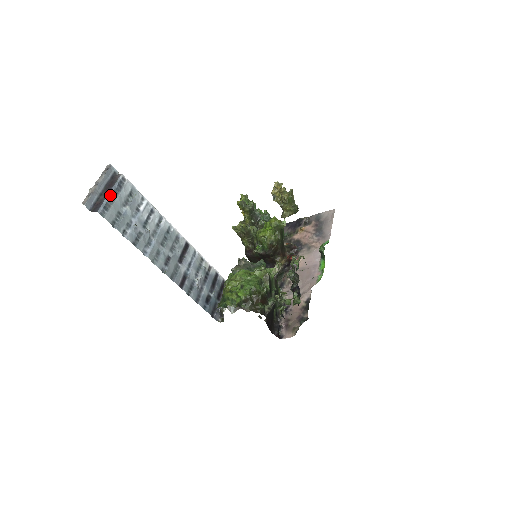
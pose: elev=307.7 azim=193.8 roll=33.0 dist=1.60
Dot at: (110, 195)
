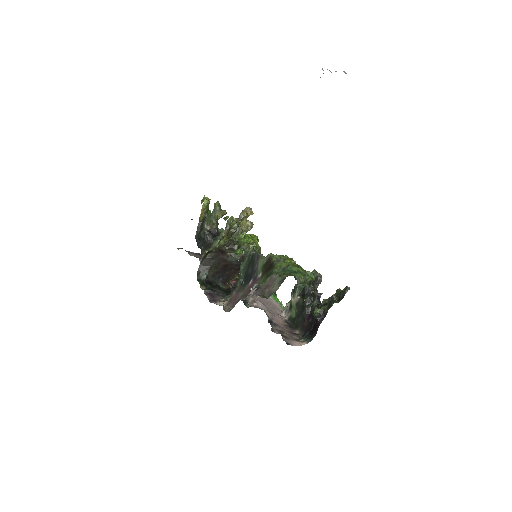
Dot at: occluded
